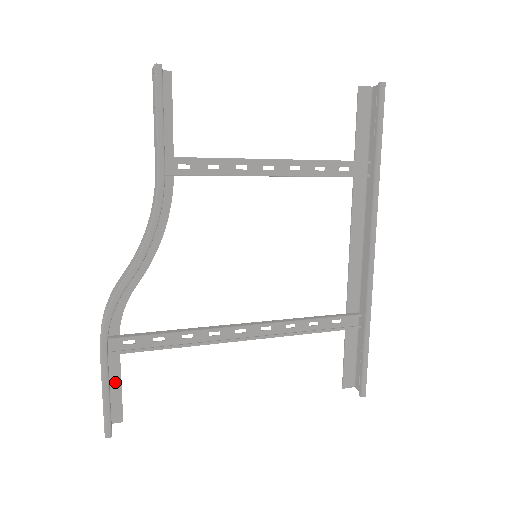
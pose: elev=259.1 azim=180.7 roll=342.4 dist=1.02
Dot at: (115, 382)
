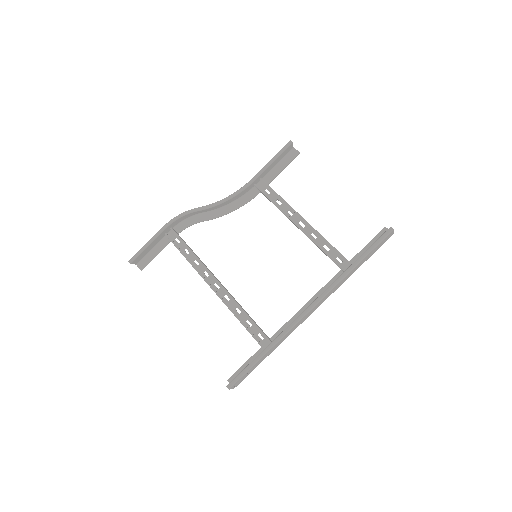
Dot at: (157, 251)
